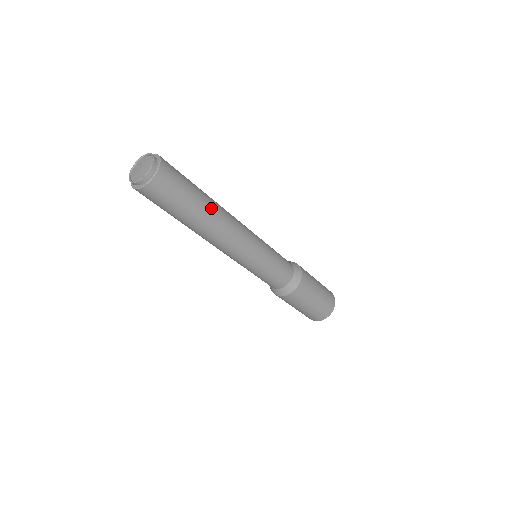
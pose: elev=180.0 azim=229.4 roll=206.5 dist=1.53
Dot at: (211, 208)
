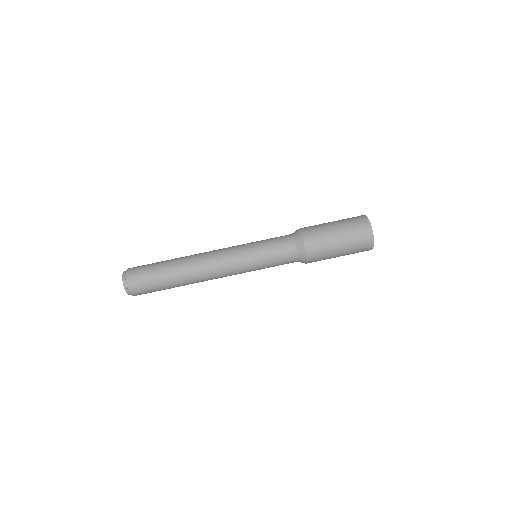
Dot at: (182, 282)
